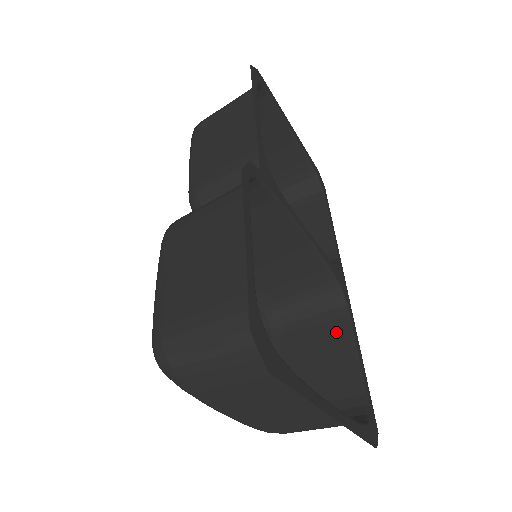
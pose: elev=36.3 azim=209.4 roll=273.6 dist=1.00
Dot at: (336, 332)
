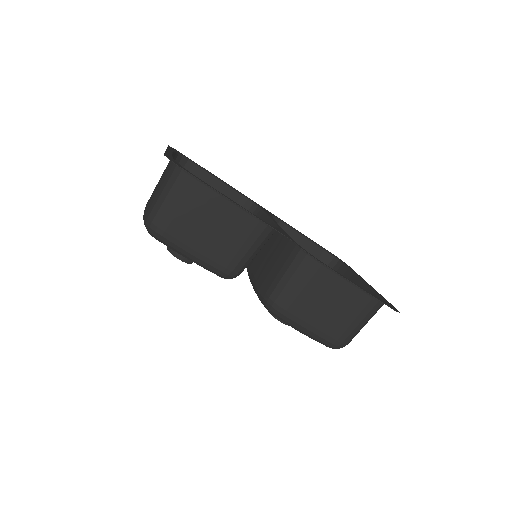
Dot at: occluded
